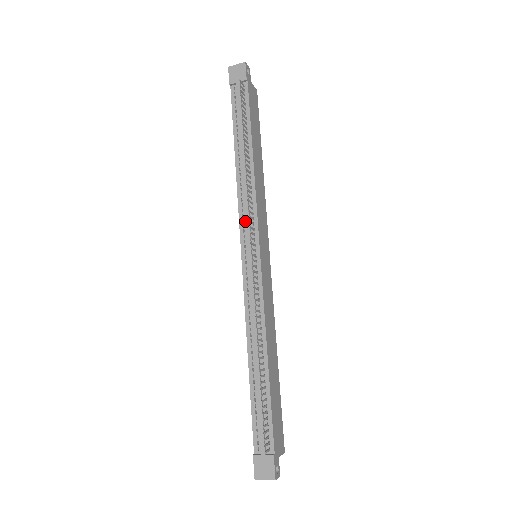
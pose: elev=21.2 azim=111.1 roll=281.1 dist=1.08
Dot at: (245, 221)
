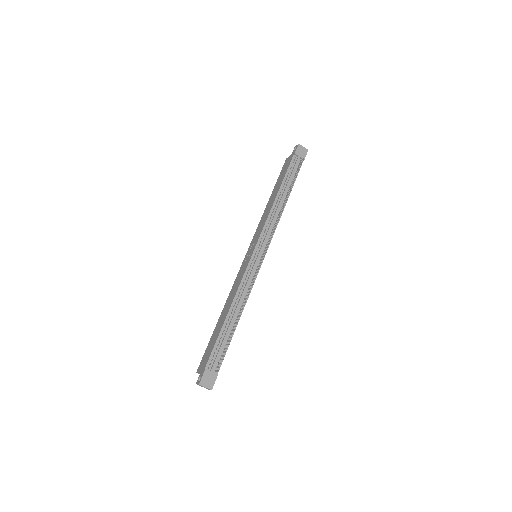
Dot at: (265, 234)
